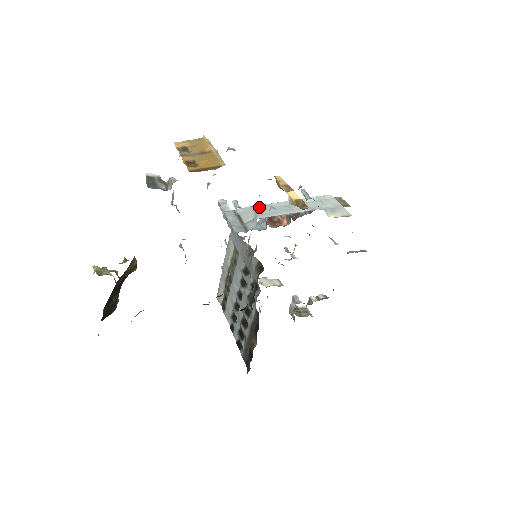
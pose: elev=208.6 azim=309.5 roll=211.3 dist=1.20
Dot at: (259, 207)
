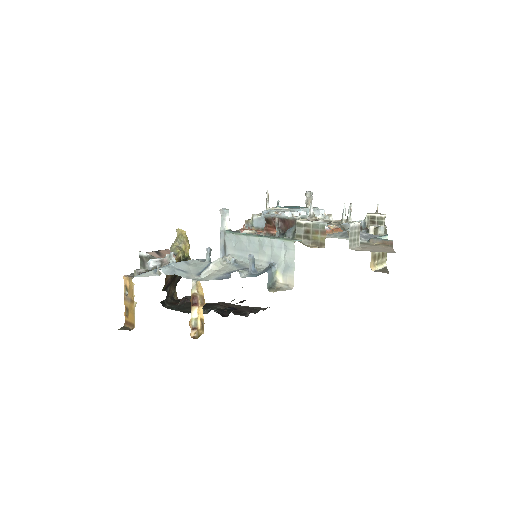
Dot at: (223, 258)
